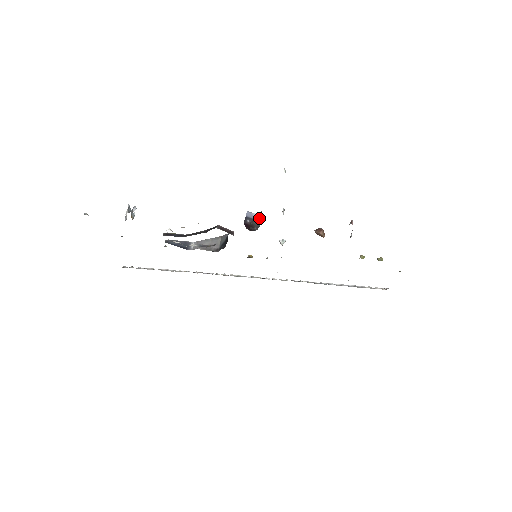
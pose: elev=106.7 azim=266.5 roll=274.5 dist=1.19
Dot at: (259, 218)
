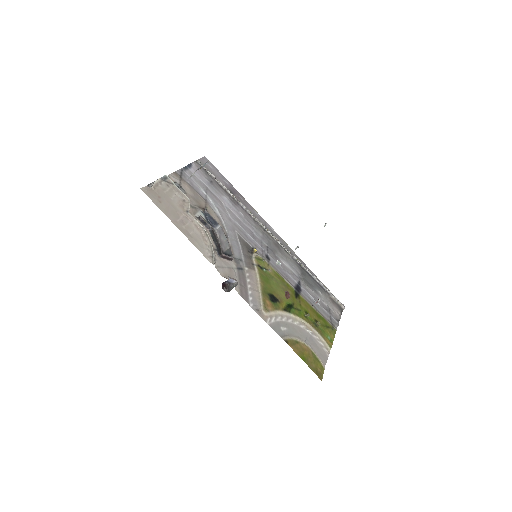
Dot at: occluded
